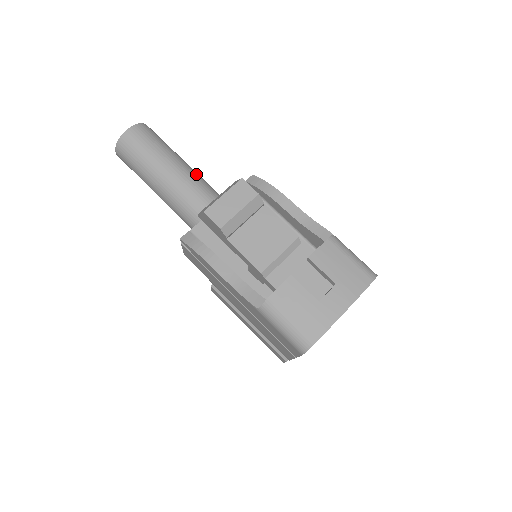
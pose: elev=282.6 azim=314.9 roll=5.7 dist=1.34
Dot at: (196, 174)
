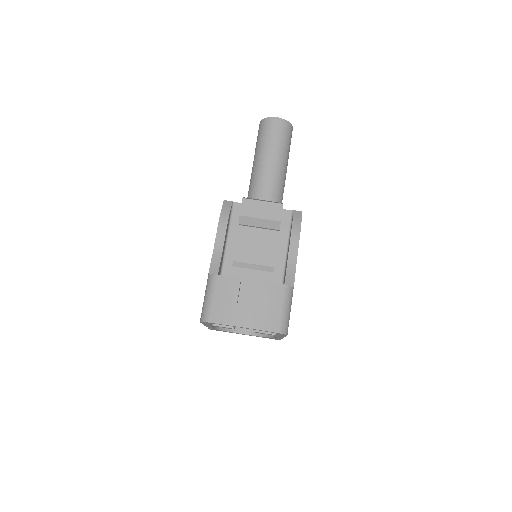
Dot at: (282, 179)
